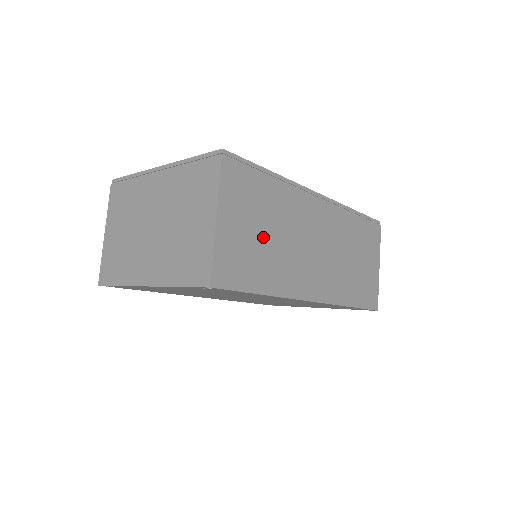
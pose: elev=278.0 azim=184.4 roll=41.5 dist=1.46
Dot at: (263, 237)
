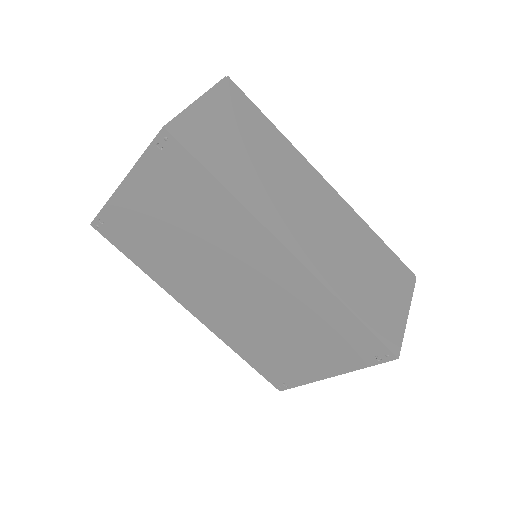
Dot at: (244, 151)
